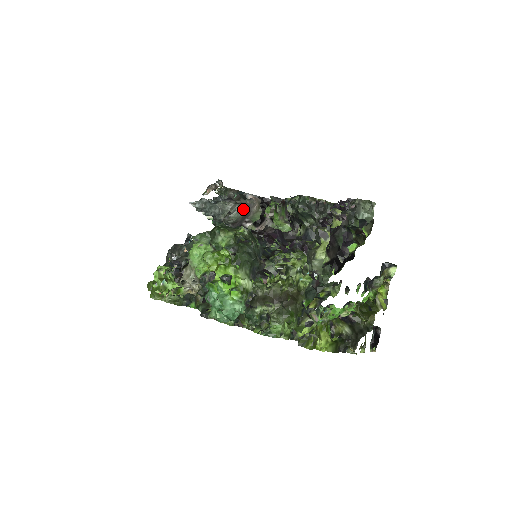
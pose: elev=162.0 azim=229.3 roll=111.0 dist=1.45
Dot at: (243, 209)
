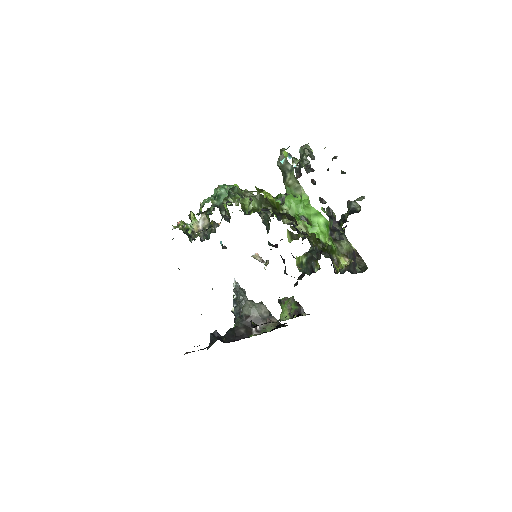
Dot at: (264, 308)
